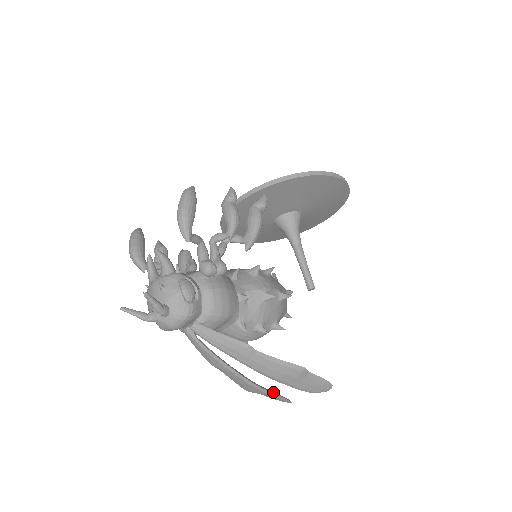
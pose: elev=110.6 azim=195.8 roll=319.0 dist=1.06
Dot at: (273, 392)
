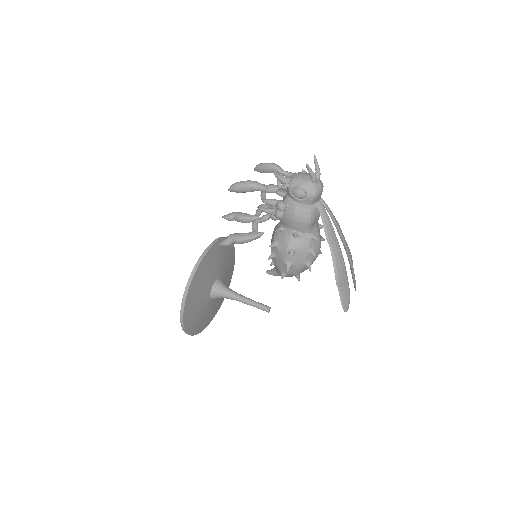
Dot at: (347, 281)
